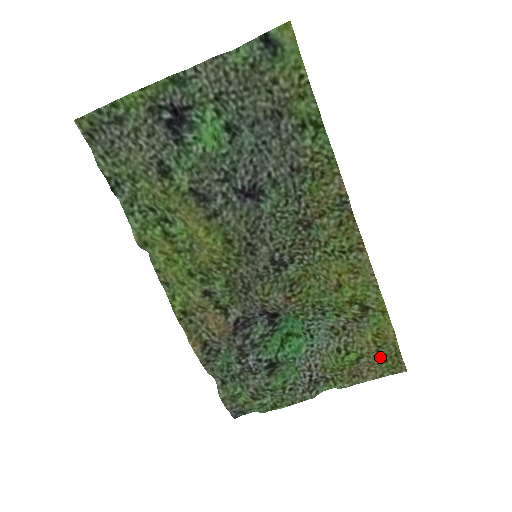
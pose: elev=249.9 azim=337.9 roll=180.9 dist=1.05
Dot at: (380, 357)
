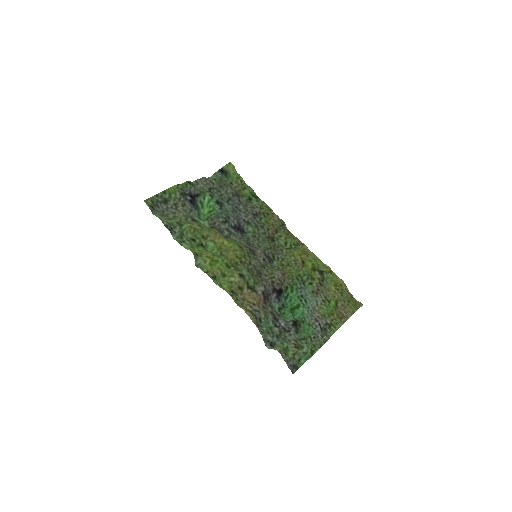
Dot at: (345, 299)
